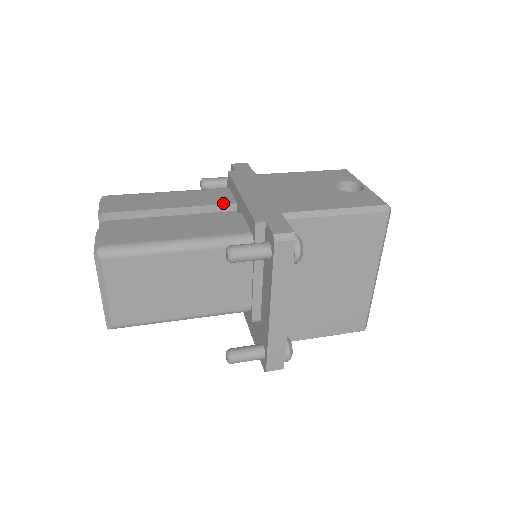
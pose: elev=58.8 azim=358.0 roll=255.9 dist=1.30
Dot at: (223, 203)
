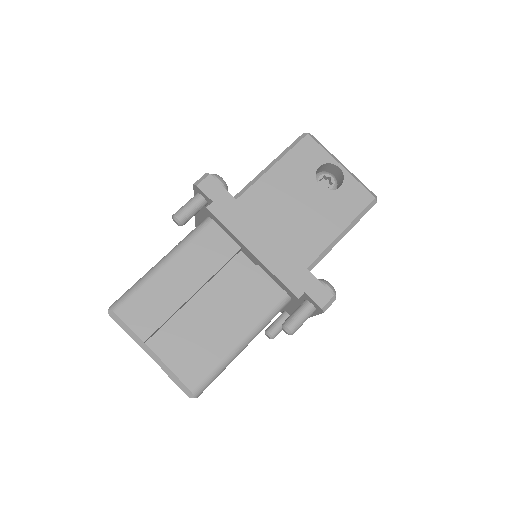
Dot at: (230, 256)
